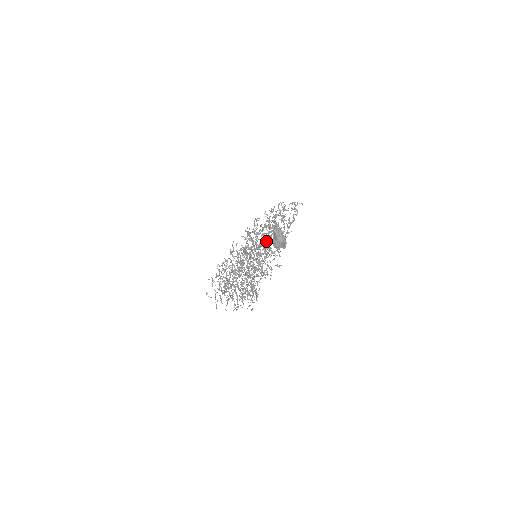
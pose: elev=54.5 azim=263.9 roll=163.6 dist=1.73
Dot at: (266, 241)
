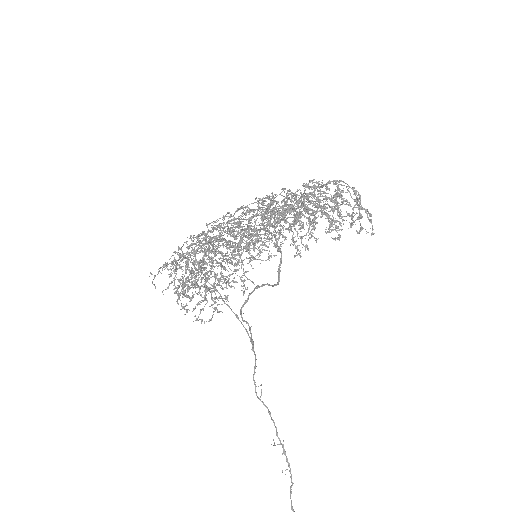
Dot at: occluded
